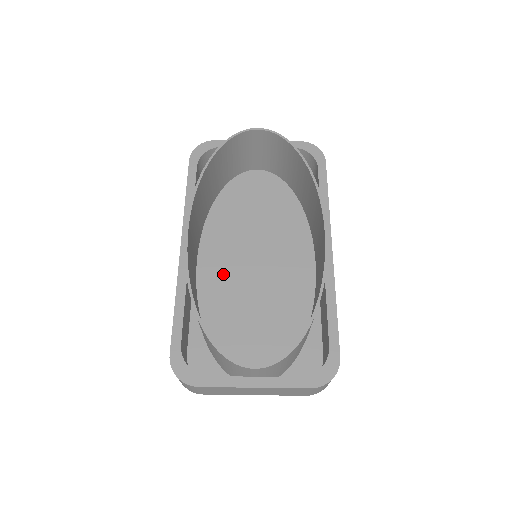
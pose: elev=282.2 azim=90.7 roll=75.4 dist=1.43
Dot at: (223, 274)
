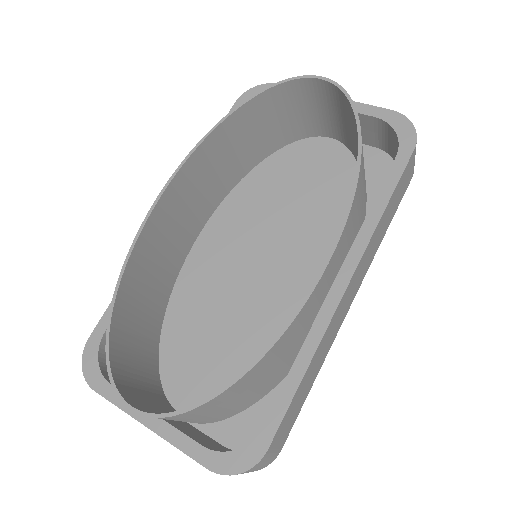
Dot at: (217, 263)
